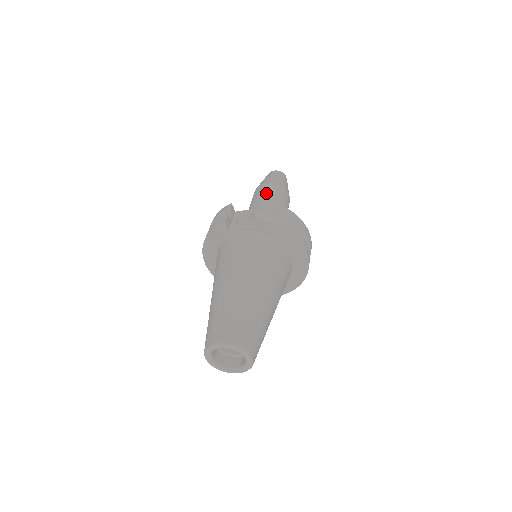
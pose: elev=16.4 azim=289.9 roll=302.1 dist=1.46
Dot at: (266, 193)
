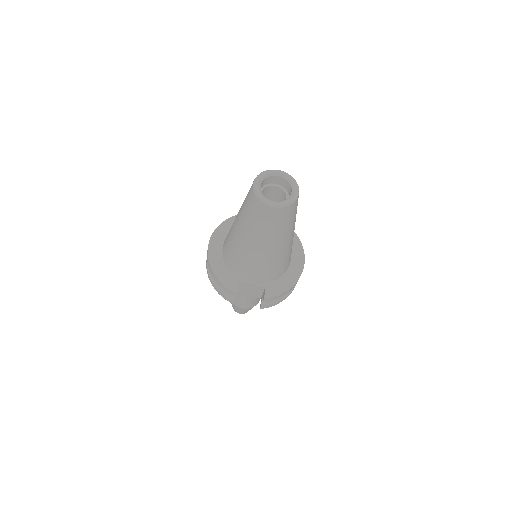
Dot at: occluded
